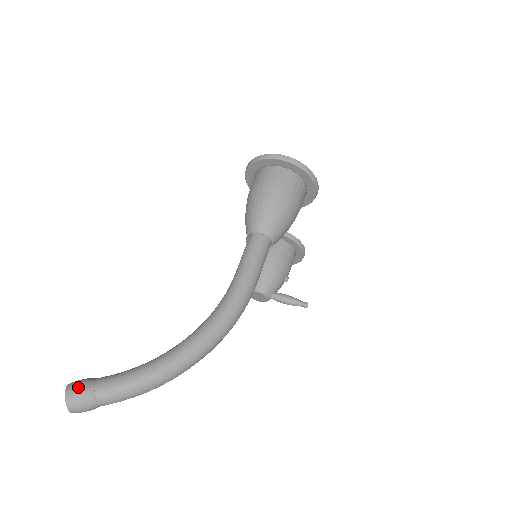
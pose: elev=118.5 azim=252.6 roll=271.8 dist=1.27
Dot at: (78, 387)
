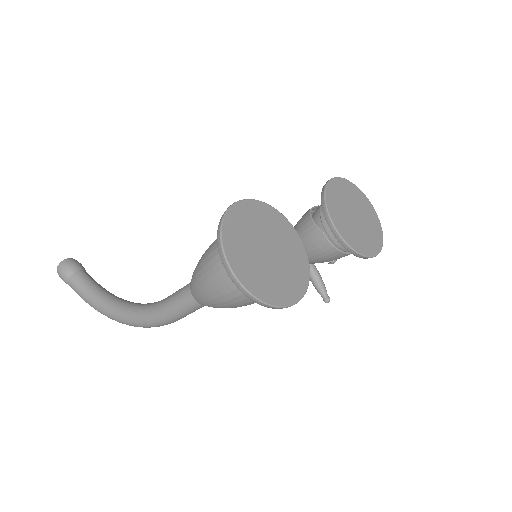
Dot at: (61, 272)
